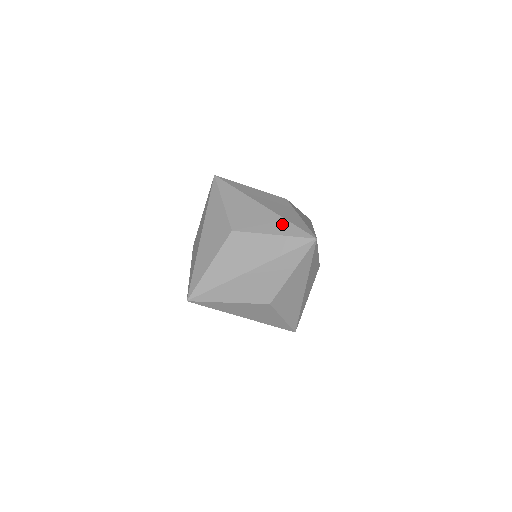
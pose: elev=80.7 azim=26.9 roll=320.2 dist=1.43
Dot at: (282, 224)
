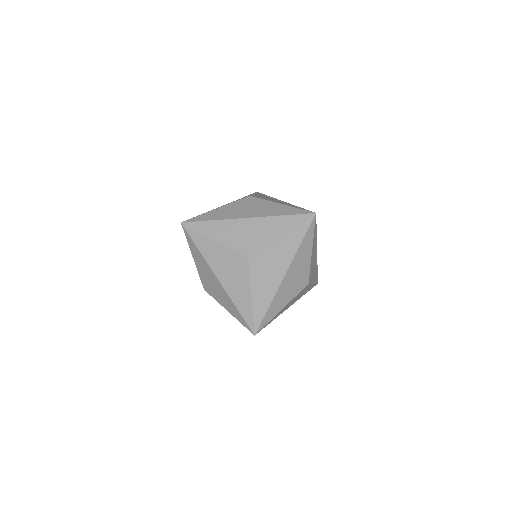
Dot at: (292, 205)
